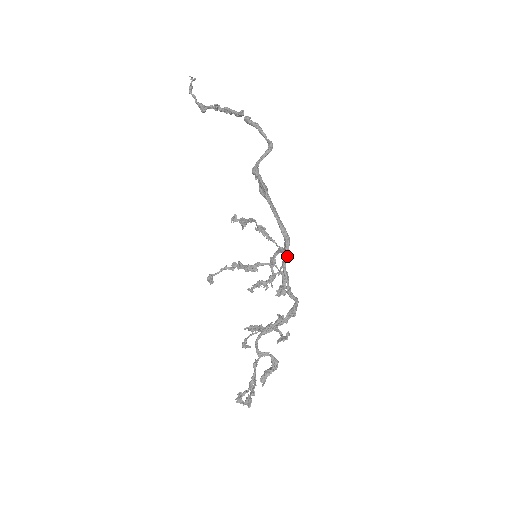
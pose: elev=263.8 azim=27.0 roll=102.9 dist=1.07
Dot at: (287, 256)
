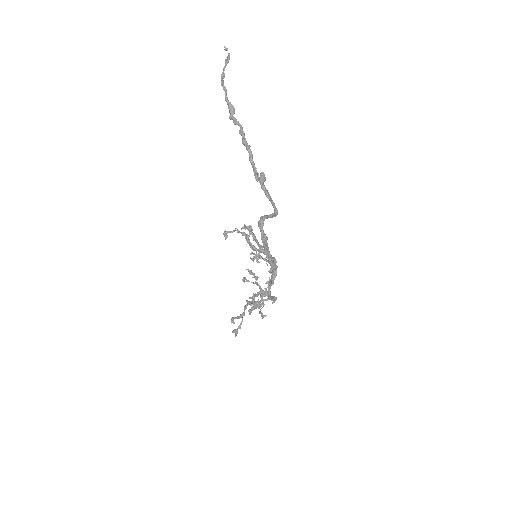
Dot at: (272, 284)
